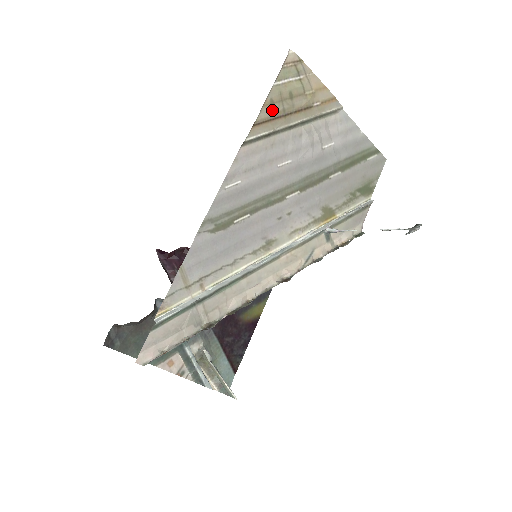
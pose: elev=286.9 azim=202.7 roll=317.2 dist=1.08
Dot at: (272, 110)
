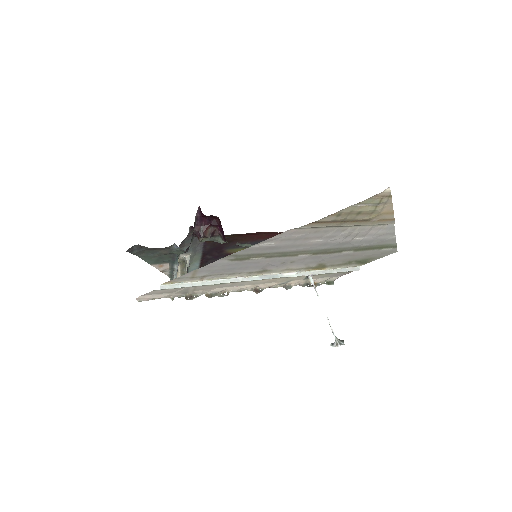
Dot at: (335, 218)
